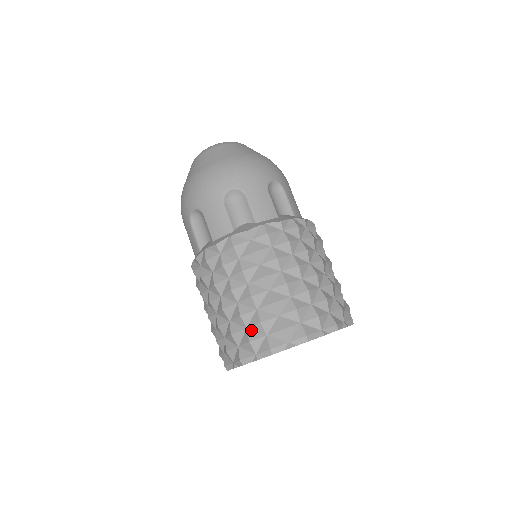
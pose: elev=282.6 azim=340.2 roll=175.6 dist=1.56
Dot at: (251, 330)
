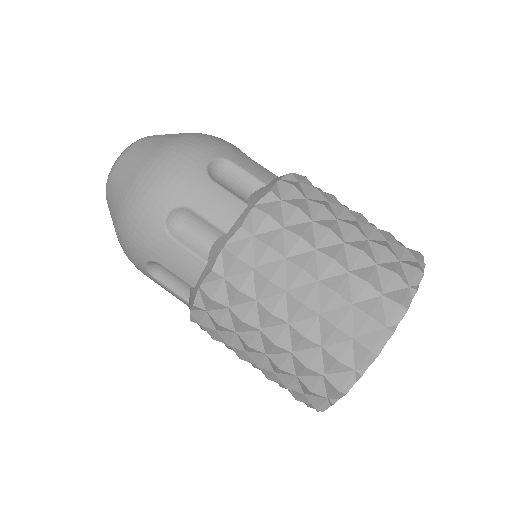
Dot at: (359, 302)
